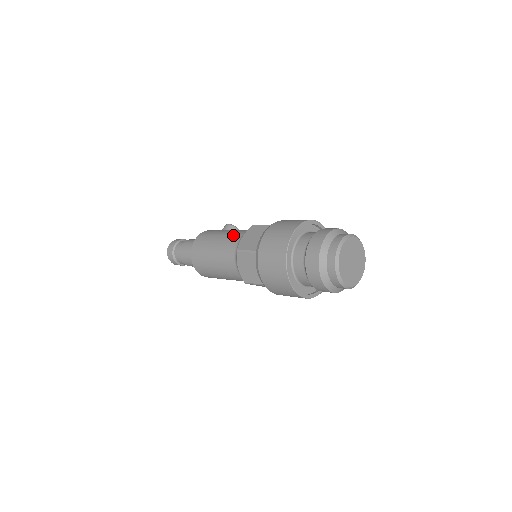
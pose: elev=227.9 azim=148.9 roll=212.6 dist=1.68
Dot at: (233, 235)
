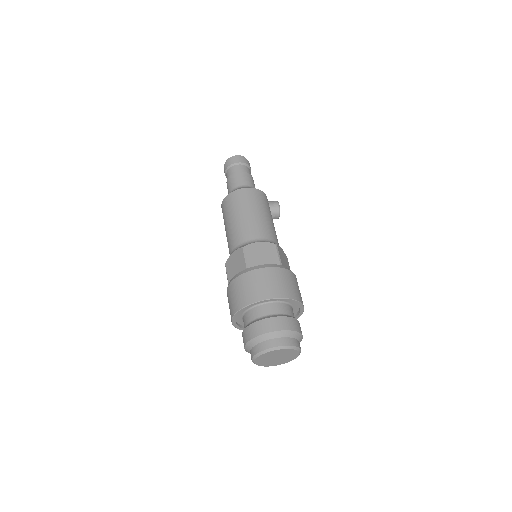
Dot at: (261, 228)
